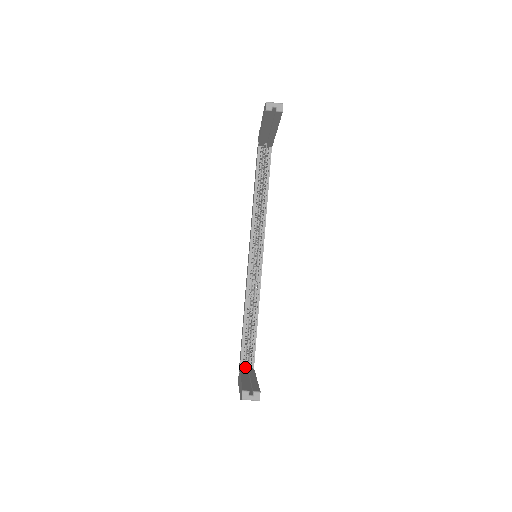
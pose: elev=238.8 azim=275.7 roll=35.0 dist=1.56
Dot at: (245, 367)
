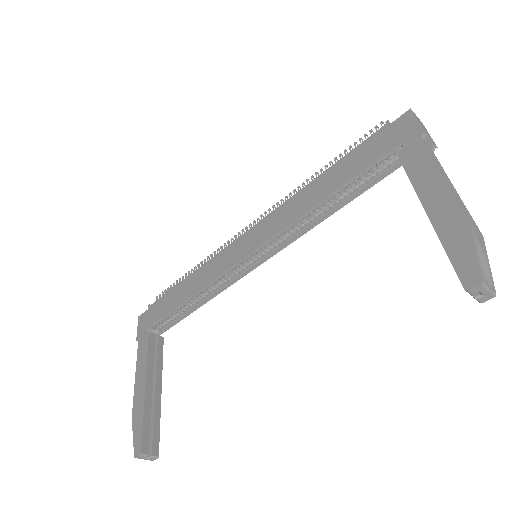
Dot at: occluded
